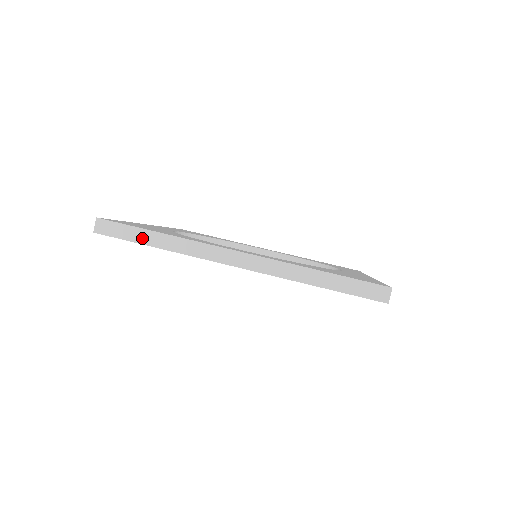
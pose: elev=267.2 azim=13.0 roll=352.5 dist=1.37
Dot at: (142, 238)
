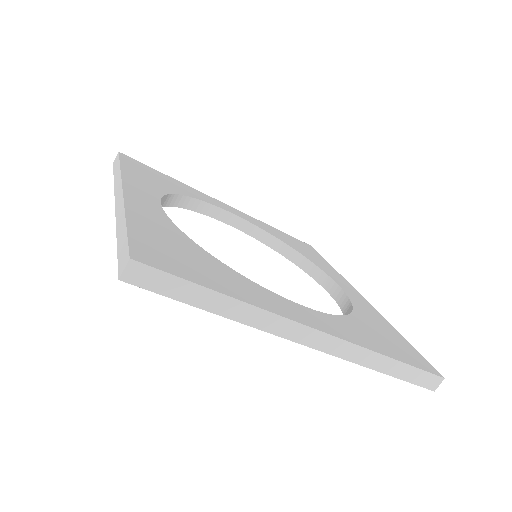
Dot at: (198, 299)
